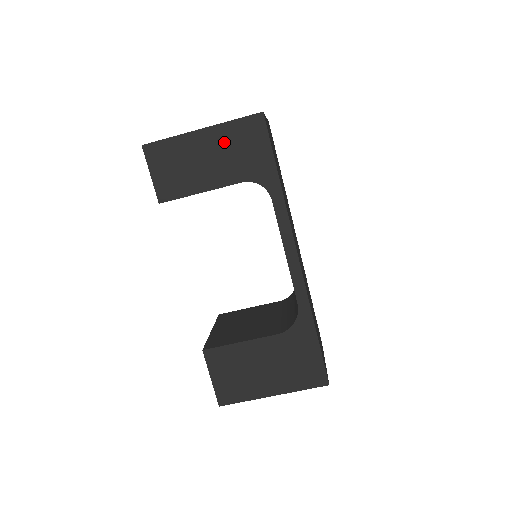
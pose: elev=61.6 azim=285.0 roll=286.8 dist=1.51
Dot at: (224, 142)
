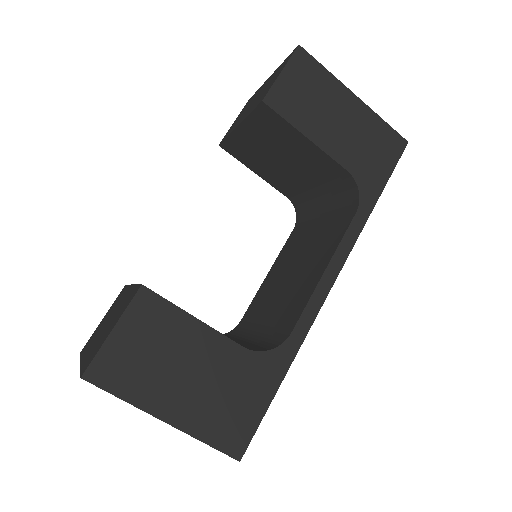
Dot at: (363, 126)
